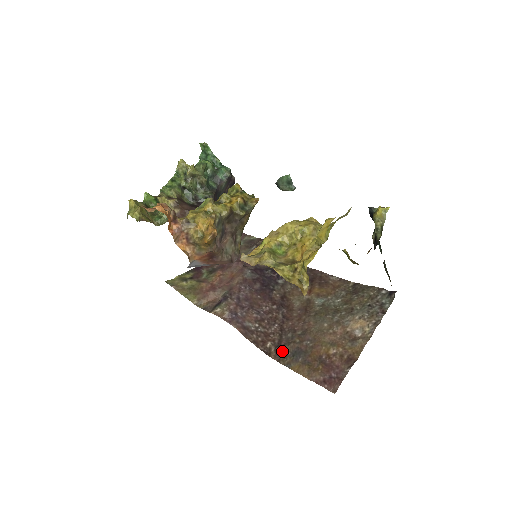
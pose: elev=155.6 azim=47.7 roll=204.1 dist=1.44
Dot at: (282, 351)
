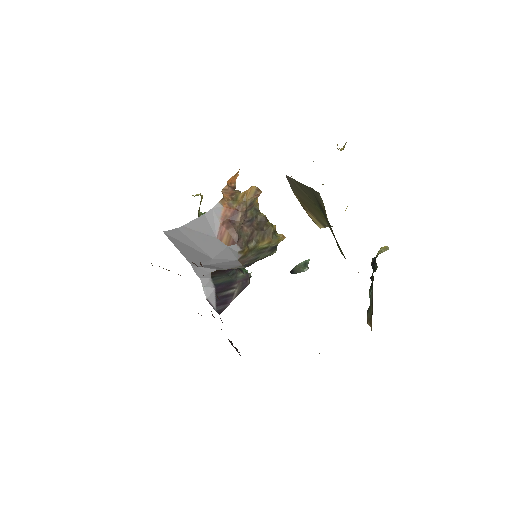
Dot at: occluded
